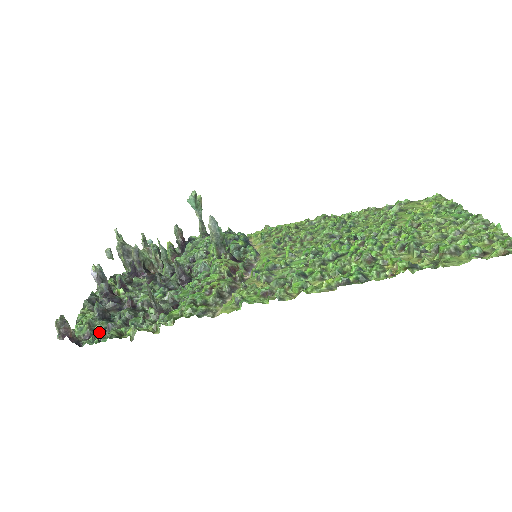
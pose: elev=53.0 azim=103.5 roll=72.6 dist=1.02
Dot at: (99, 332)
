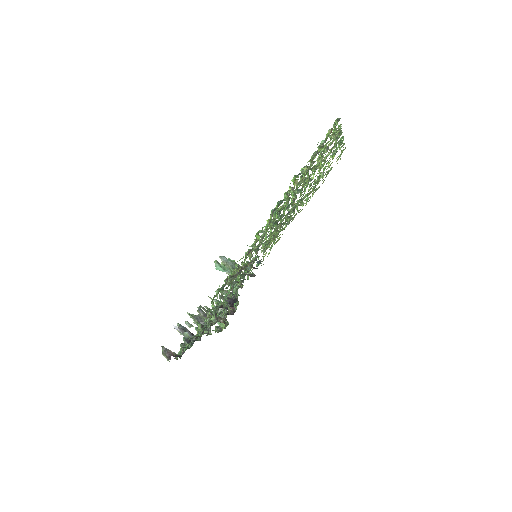
Dot at: (189, 346)
